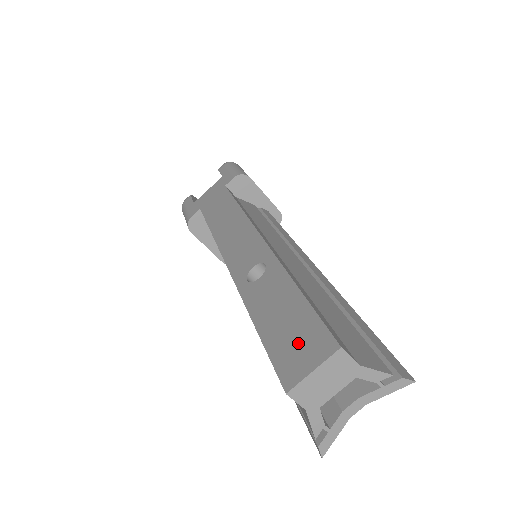
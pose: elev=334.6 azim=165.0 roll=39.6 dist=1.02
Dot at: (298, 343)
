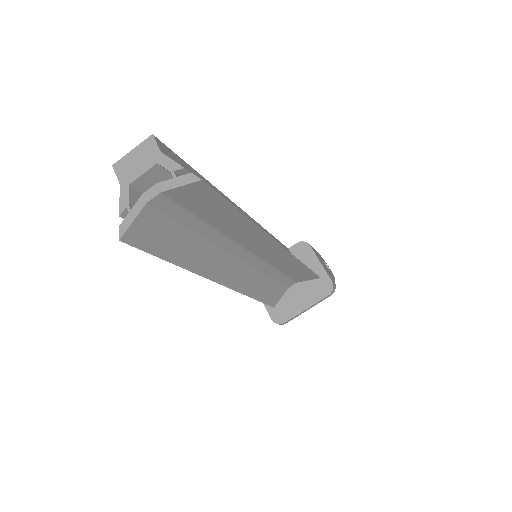
Dot at: occluded
